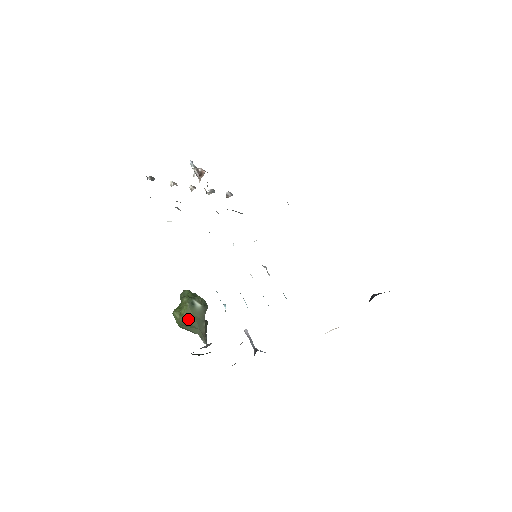
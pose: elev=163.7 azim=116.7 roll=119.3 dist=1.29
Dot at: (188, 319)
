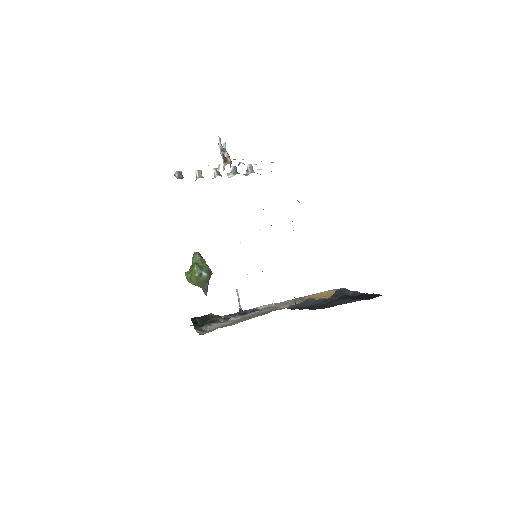
Dot at: (196, 284)
